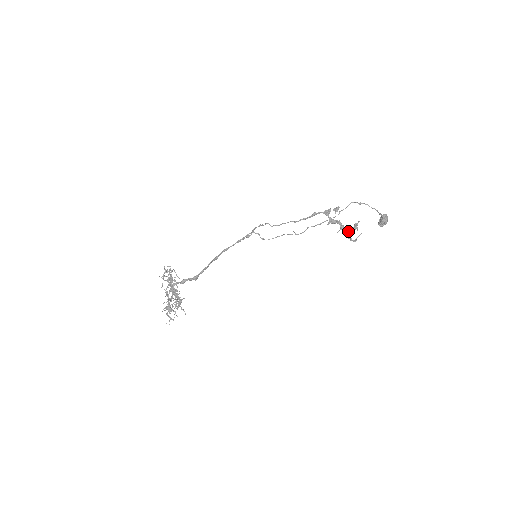
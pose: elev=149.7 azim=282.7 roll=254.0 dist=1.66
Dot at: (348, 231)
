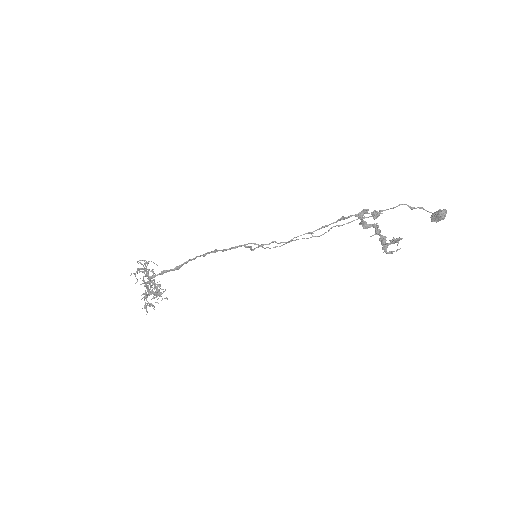
Dot at: (384, 238)
